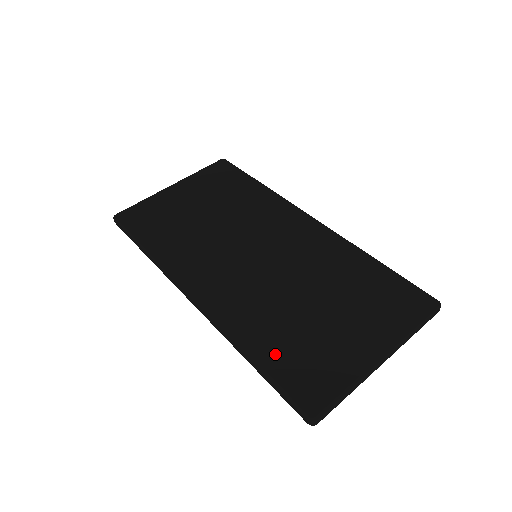
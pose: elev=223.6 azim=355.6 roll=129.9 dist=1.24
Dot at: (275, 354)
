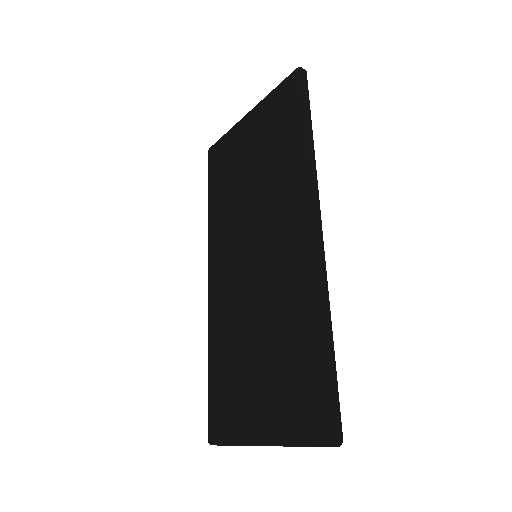
Dot at: (217, 374)
